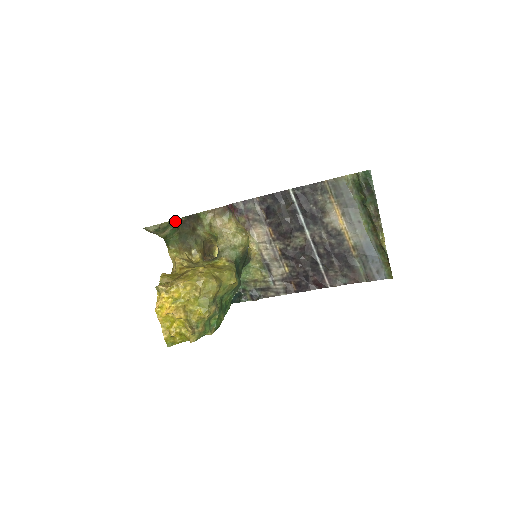
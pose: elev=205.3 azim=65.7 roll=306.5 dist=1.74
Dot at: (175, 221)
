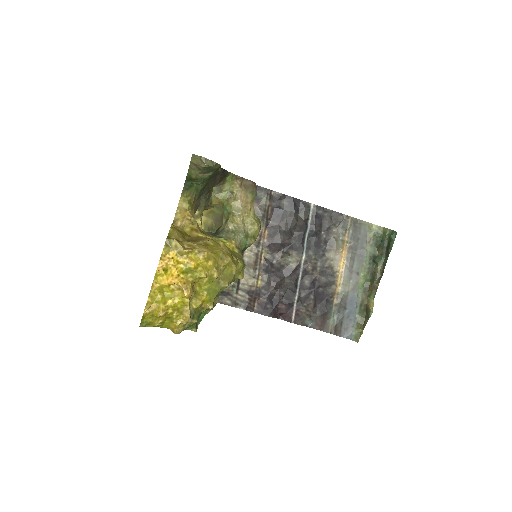
Dot at: occluded
